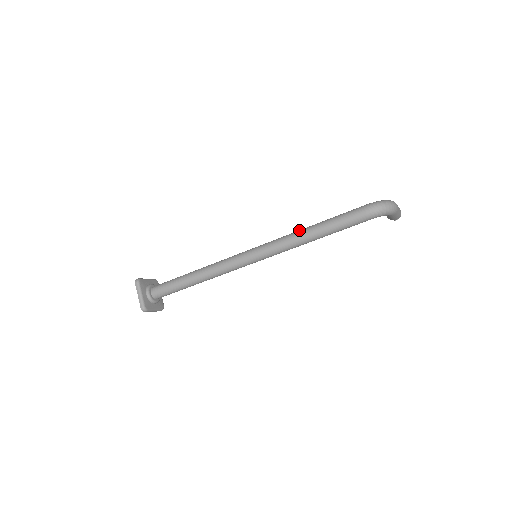
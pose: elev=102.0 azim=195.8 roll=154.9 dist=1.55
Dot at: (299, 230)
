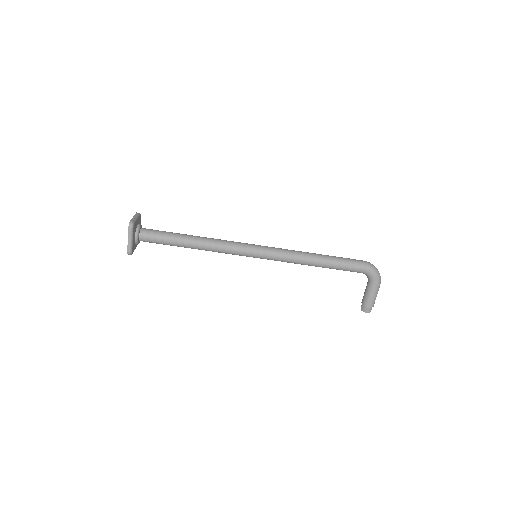
Dot at: occluded
